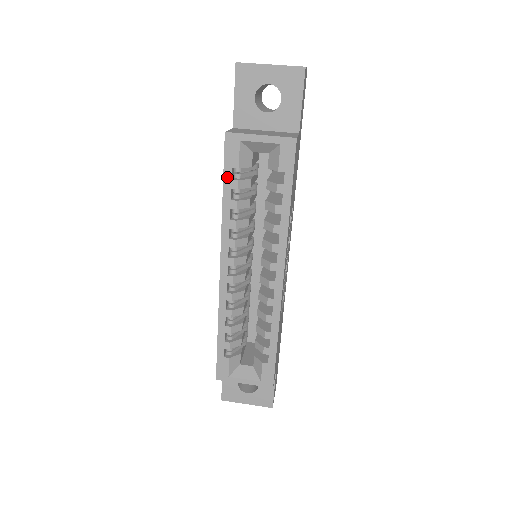
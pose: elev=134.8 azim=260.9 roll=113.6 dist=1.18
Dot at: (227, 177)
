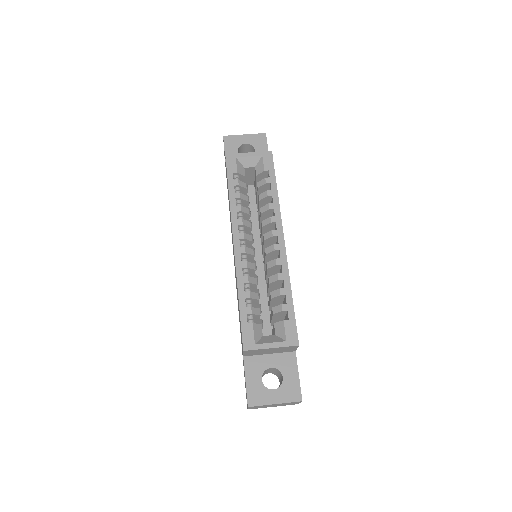
Dot at: (230, 179)
